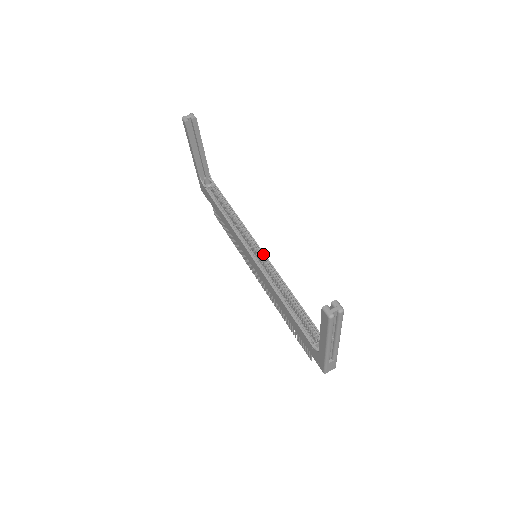
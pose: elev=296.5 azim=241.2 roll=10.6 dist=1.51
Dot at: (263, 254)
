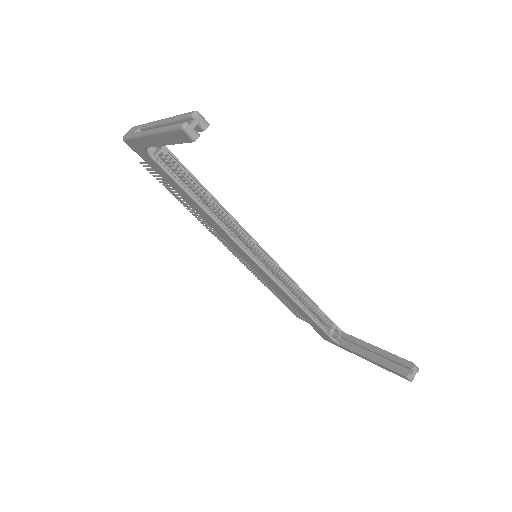
Dot at: (268, 256)
